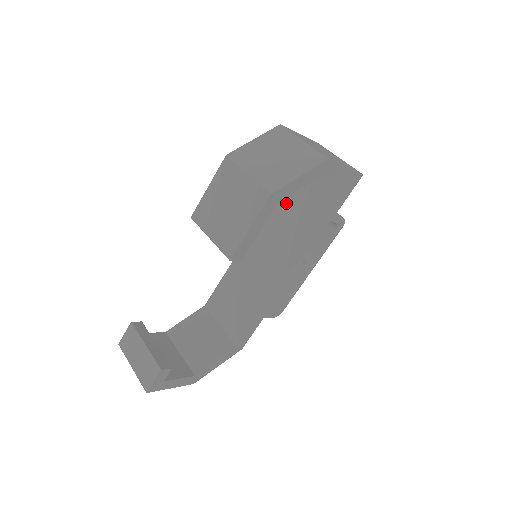
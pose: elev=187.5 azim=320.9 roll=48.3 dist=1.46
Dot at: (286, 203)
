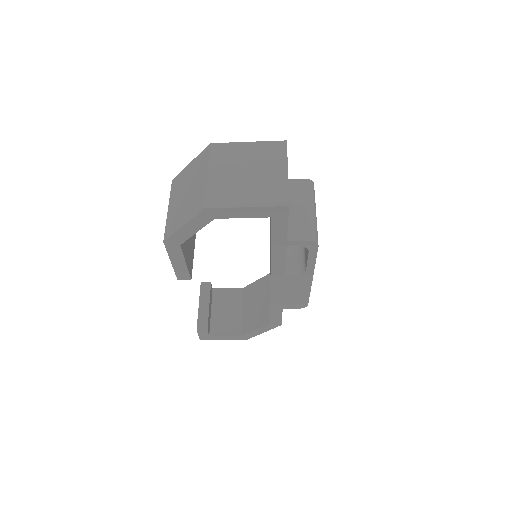
Dot at: occluded
